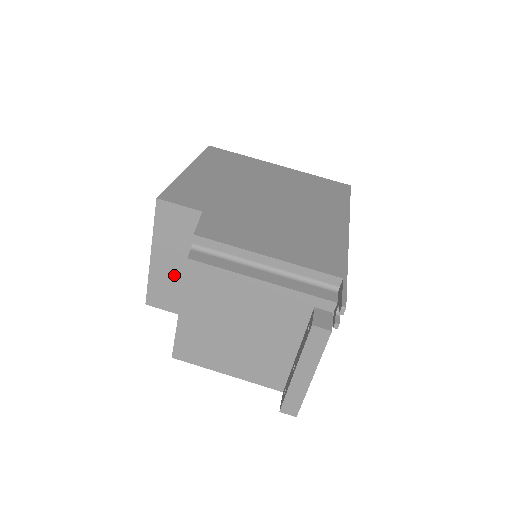
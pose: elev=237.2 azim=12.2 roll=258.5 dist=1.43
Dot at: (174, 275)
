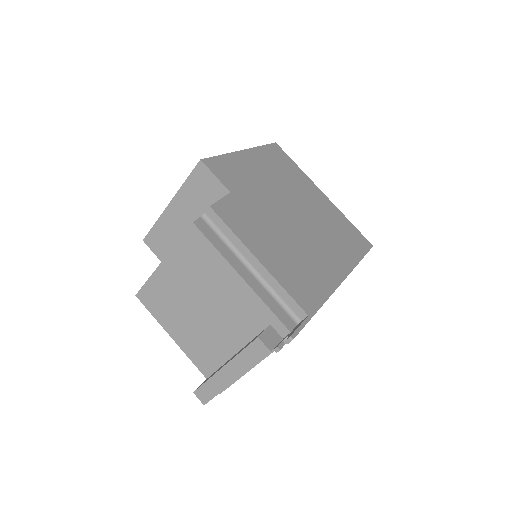
Dot at: (179, 230)
